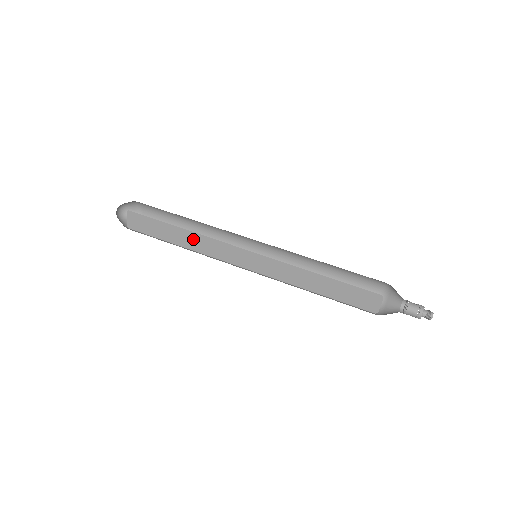
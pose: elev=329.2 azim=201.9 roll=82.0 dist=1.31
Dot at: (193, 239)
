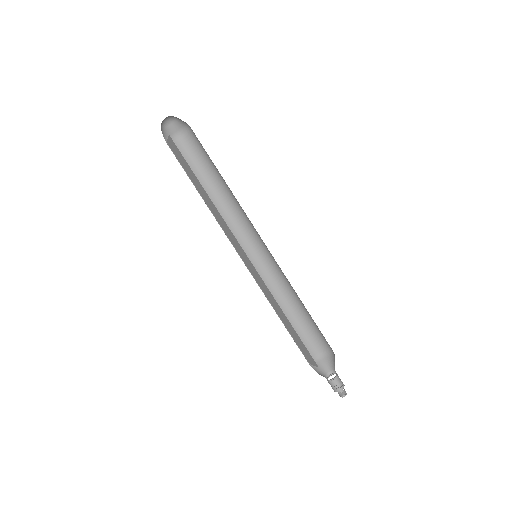
Dot at: (212, 206)
